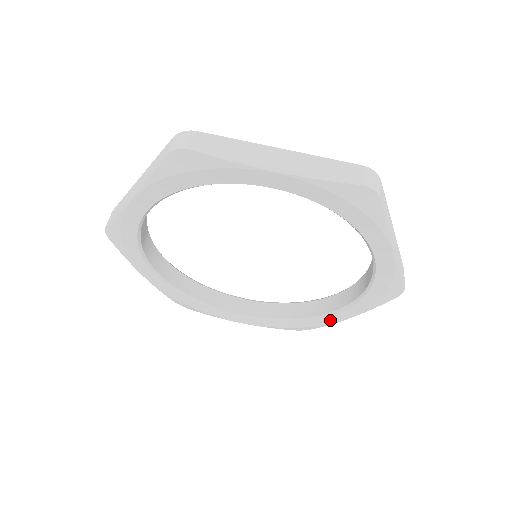
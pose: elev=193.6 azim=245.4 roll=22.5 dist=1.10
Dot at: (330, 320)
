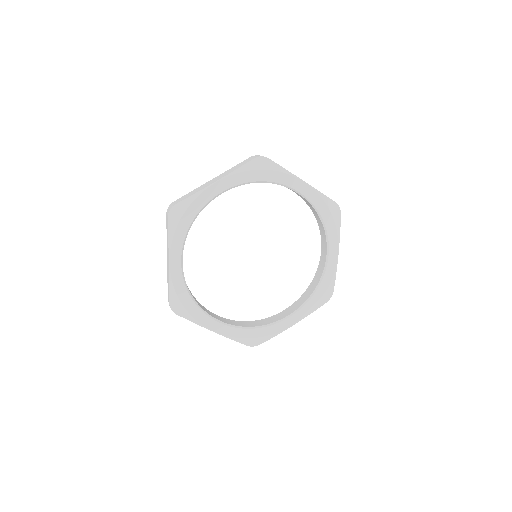
Dot at: (282, 326)
